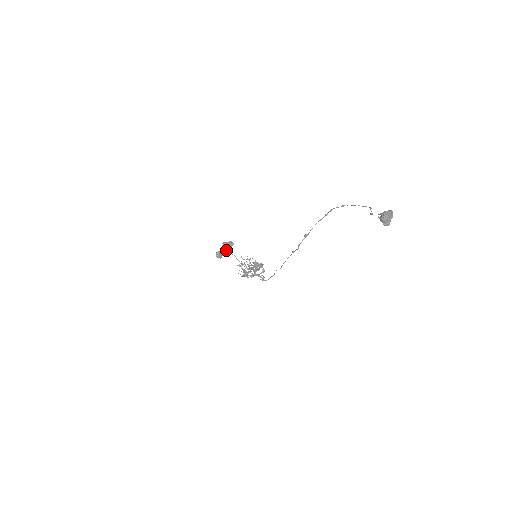
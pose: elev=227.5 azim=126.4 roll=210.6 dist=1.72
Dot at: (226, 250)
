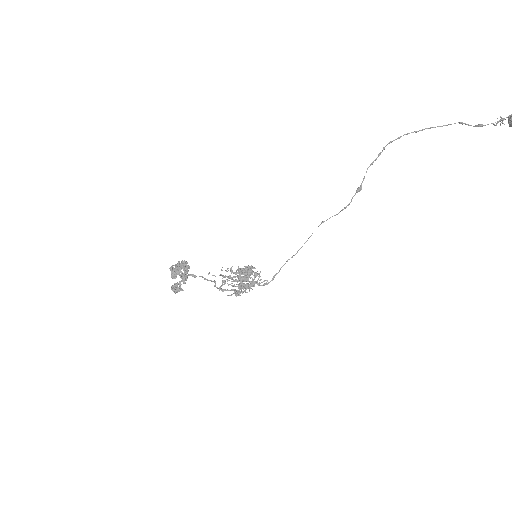
Dot at: (186, 275)
